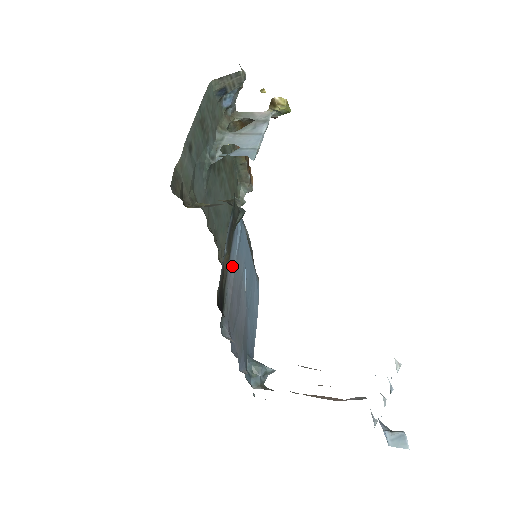
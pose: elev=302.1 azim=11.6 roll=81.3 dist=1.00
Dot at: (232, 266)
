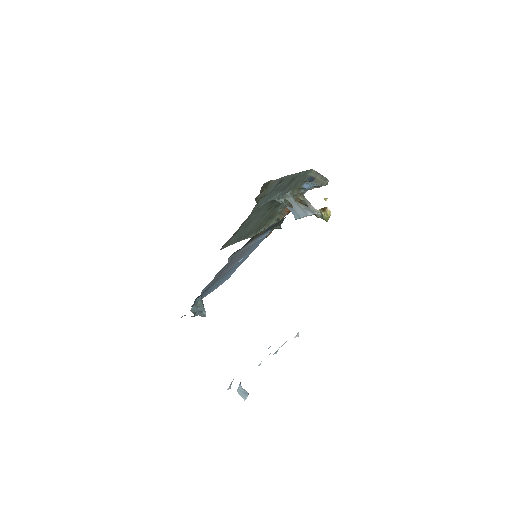
Dot at: (254, 242)
